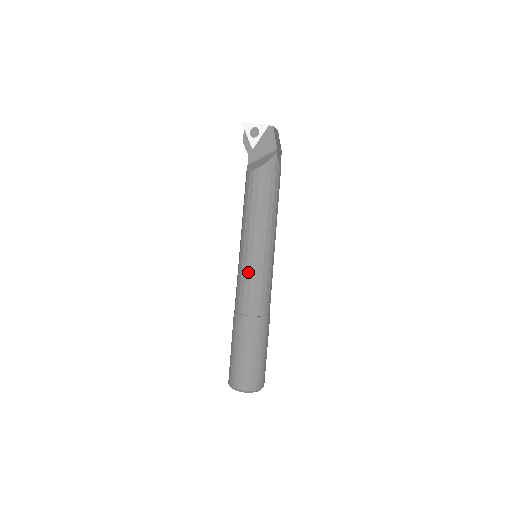
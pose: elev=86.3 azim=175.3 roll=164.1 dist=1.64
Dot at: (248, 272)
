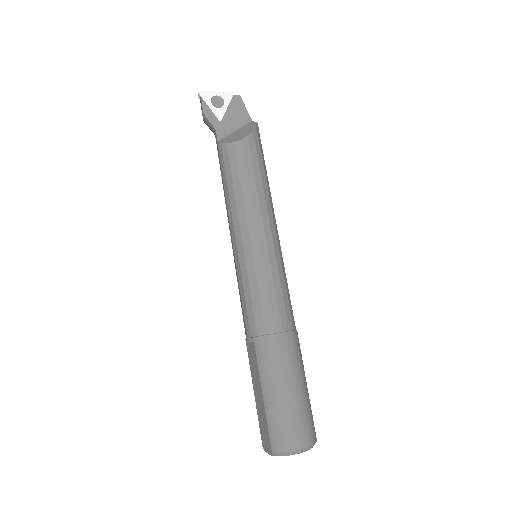
Dot at: (267, 271)
